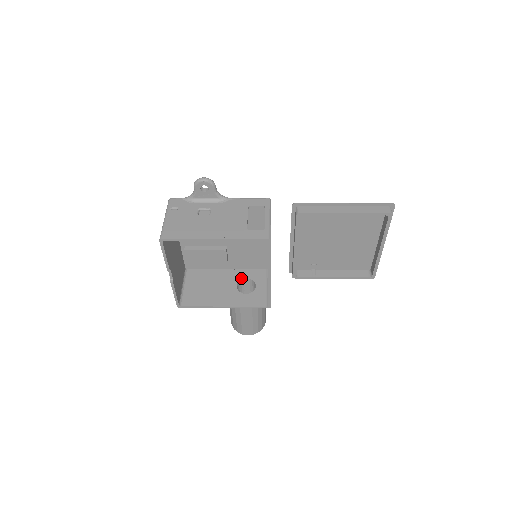
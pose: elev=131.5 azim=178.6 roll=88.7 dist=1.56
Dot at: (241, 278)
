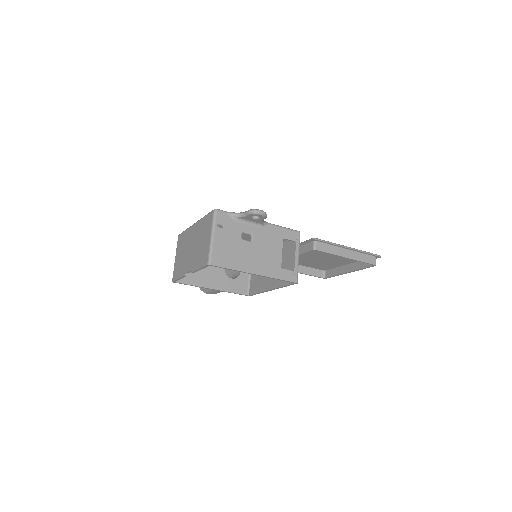
Dot at: occluded
